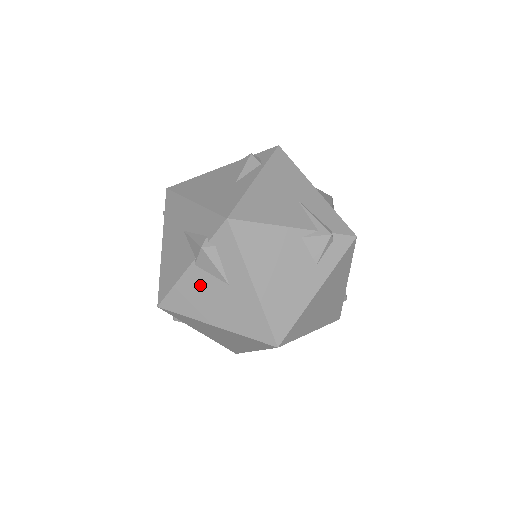
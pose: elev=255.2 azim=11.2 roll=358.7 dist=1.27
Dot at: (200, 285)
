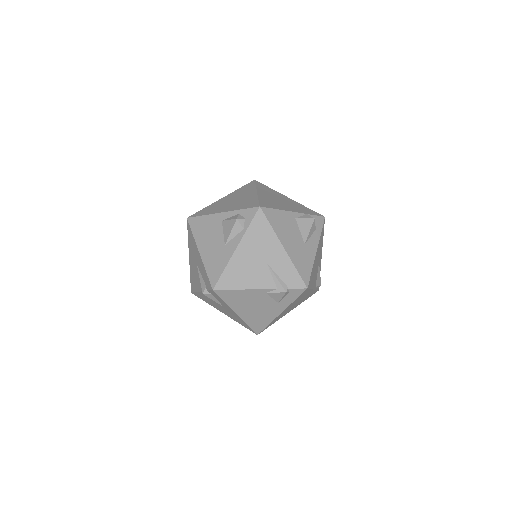
Dot at: (209, 299)
